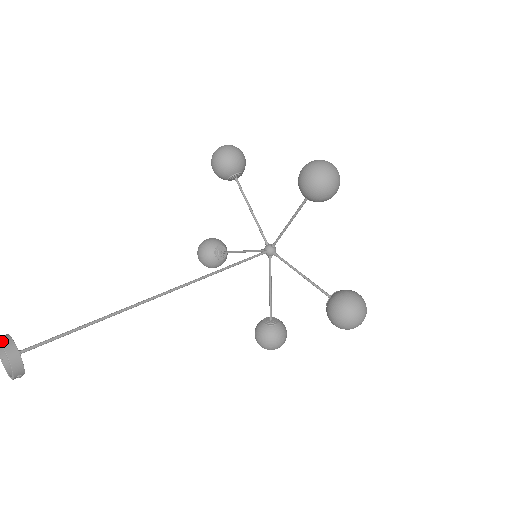
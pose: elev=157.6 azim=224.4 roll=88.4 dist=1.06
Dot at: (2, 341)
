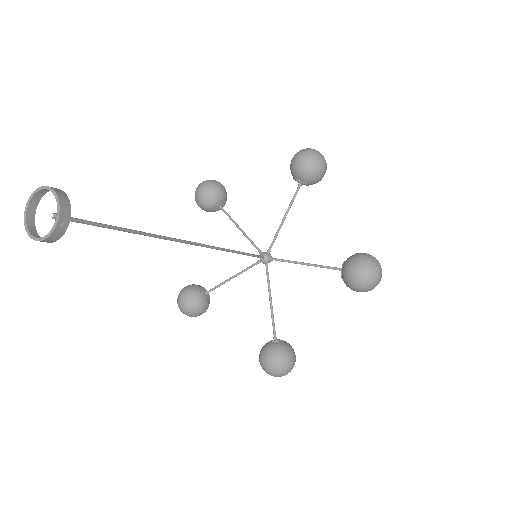
Dot at: (46, 186)
